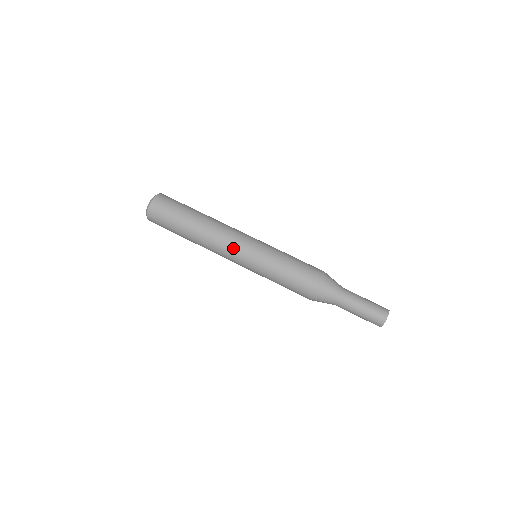
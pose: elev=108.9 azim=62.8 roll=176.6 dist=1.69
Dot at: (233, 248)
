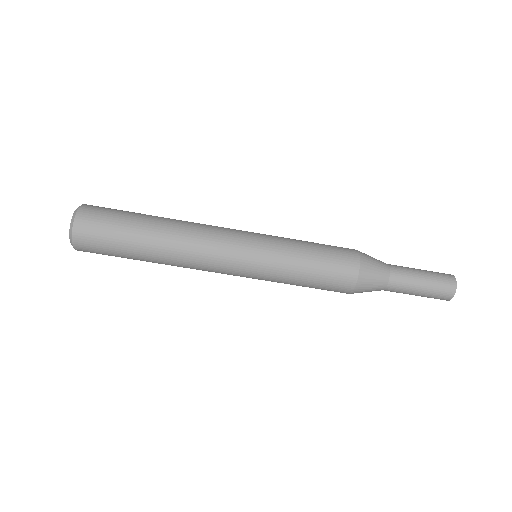
Dot at: (223, 261)
